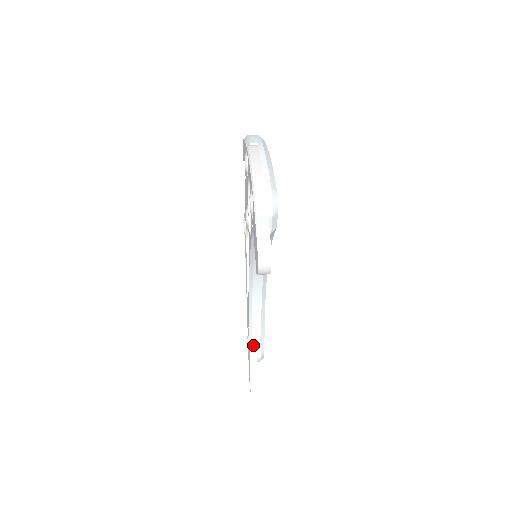
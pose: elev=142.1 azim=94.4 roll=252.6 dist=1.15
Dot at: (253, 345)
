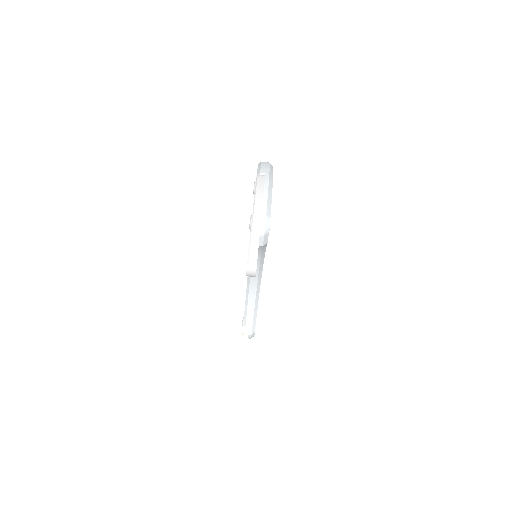
Dot at: (246, 325)
